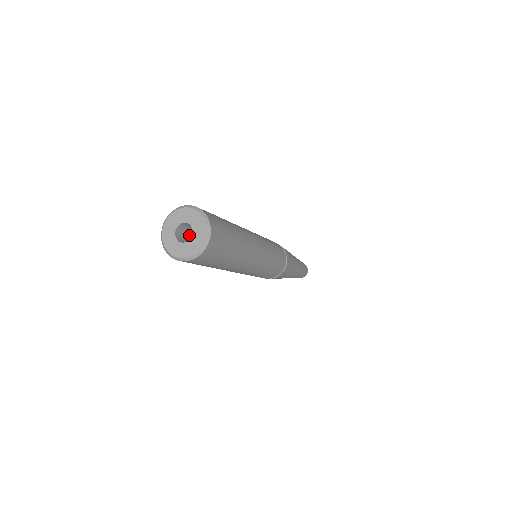
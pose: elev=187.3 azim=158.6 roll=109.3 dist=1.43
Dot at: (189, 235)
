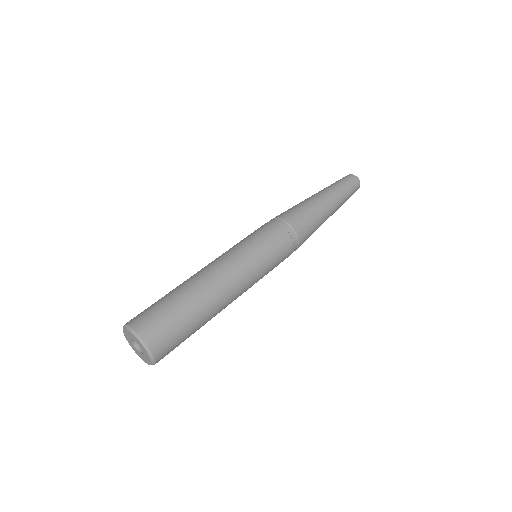
Dot at: occluded
